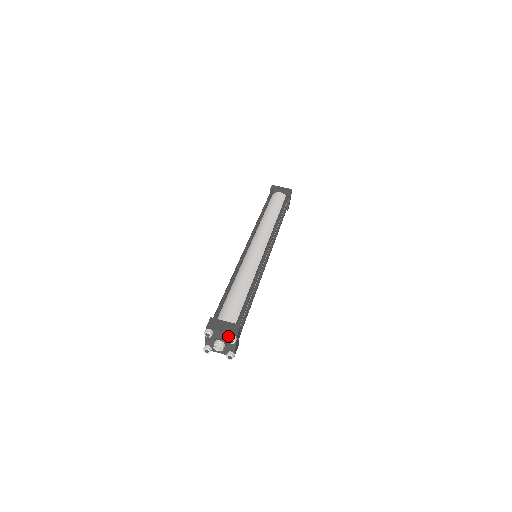
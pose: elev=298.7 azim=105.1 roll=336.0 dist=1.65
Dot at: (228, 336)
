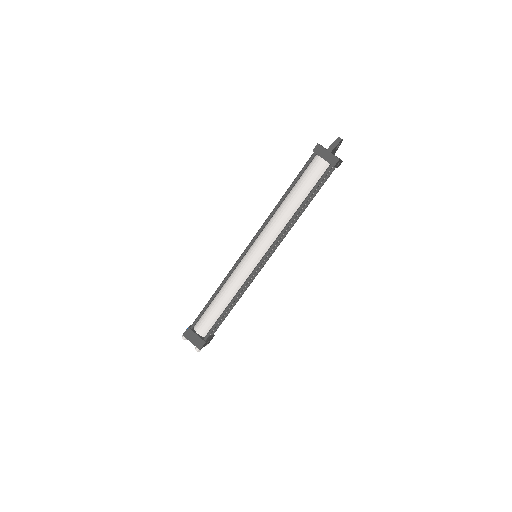
Dot at: (196, 345)
